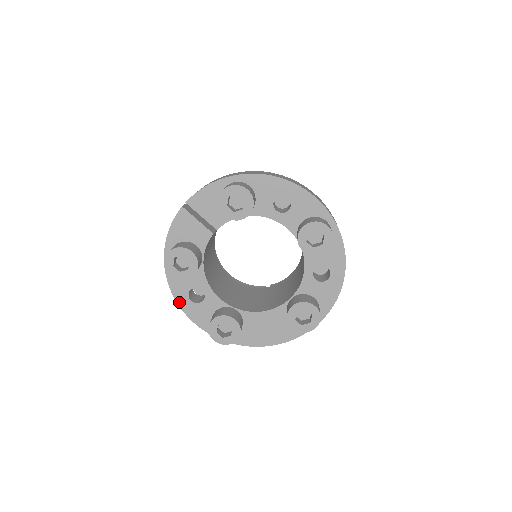
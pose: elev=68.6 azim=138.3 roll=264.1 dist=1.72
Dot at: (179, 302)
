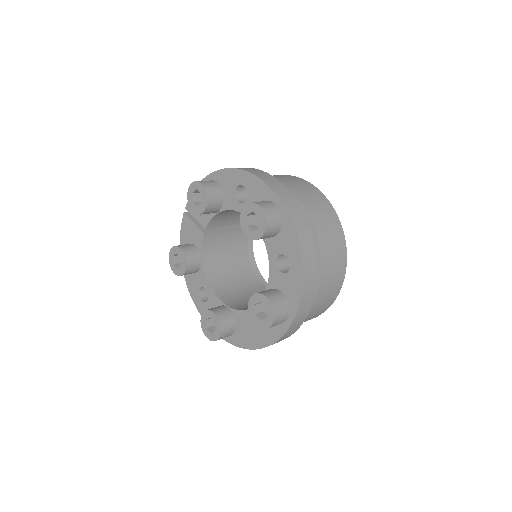
Dot at: (195, 301)
